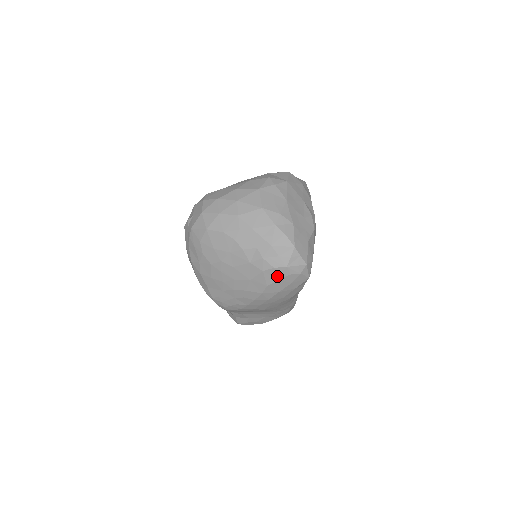
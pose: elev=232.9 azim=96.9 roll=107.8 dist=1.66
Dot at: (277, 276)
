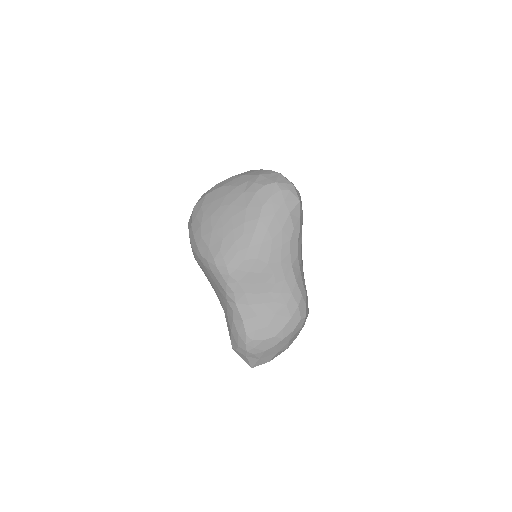
Dot at: (269, 193)
